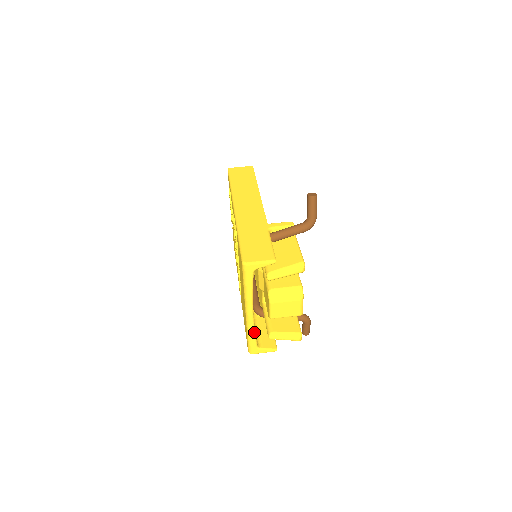
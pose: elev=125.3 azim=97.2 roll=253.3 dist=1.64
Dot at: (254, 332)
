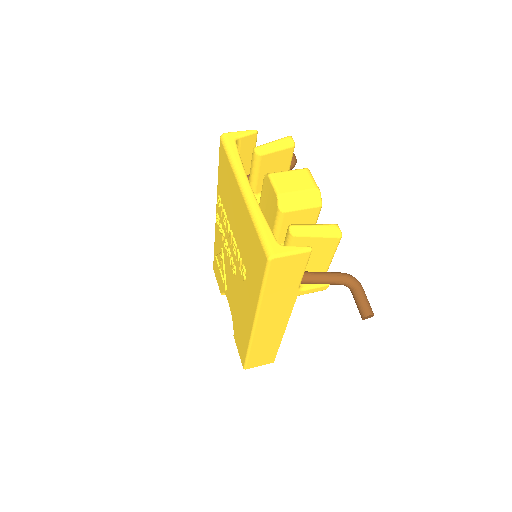
Dot at: (263, 216)
